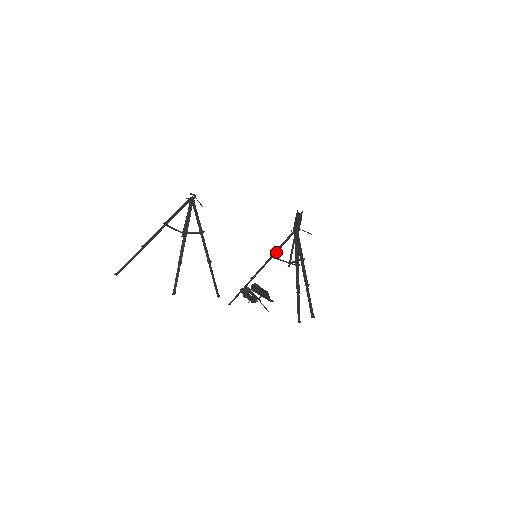
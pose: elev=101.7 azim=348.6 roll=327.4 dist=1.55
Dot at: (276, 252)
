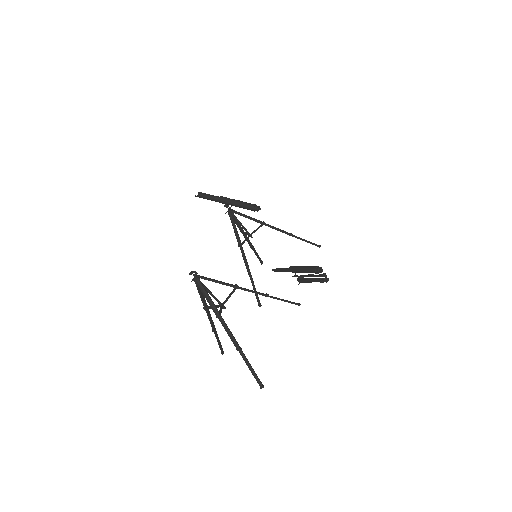
Dot at: occluded
